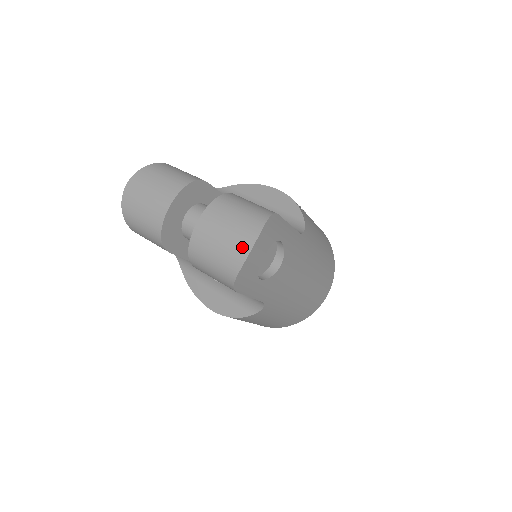
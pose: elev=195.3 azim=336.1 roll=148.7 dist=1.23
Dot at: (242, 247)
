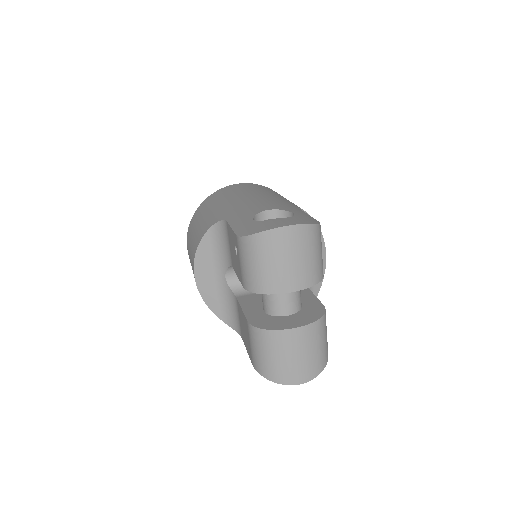
Dot at: (298, 377)
